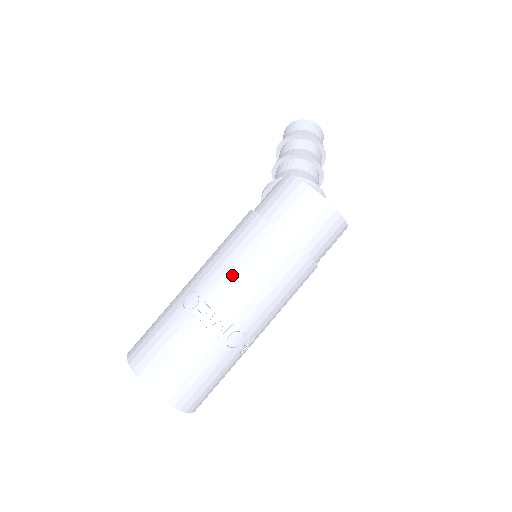
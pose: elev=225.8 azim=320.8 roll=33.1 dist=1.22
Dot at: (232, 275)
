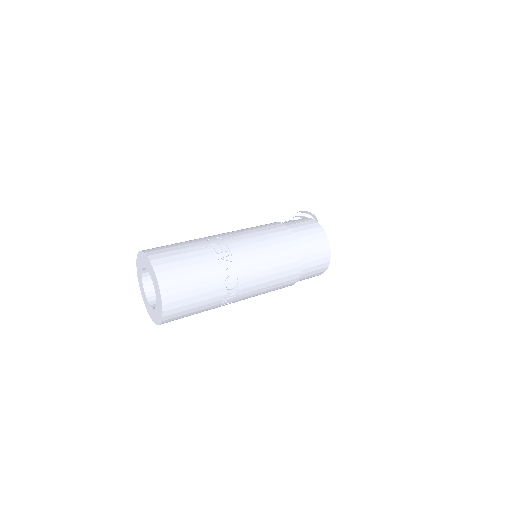
Dot at: (253, 241)
